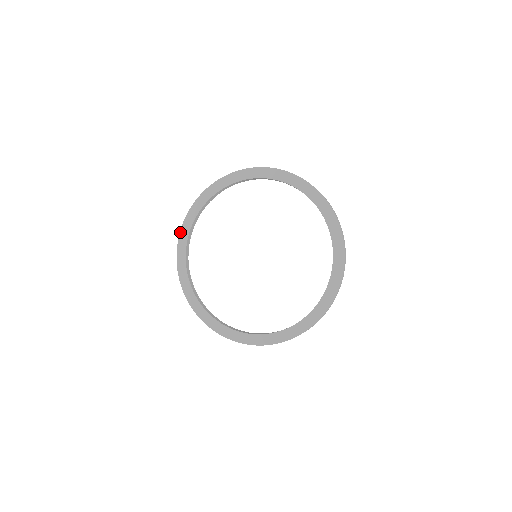
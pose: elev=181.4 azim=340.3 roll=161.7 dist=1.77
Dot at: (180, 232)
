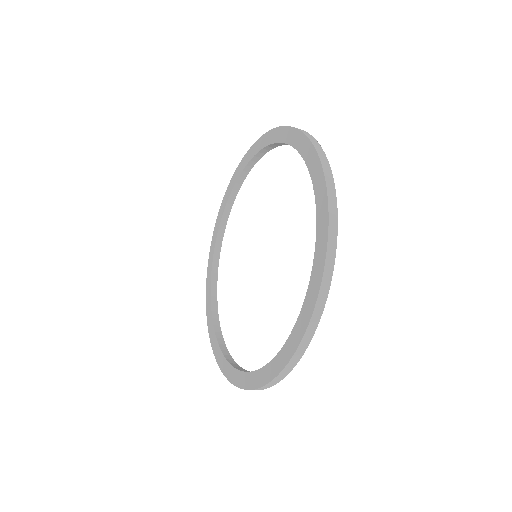
Dot at: (210, 250)
